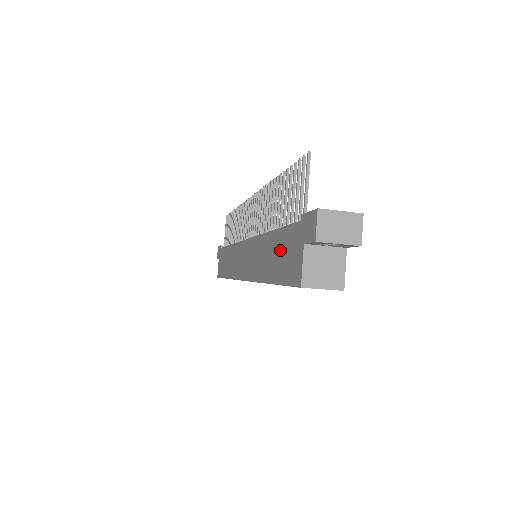
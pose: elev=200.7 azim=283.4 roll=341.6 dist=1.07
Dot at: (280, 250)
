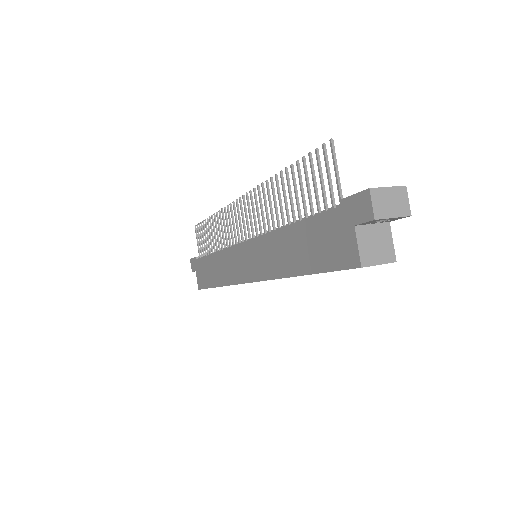
Dot at: (313, 240)
